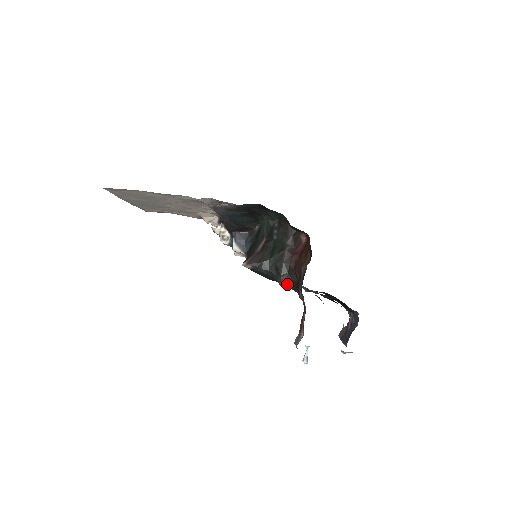
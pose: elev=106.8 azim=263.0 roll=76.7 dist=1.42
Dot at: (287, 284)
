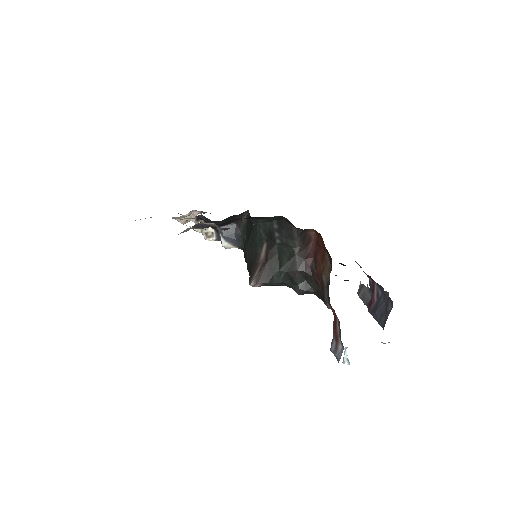
Dot at: (307, 293)
